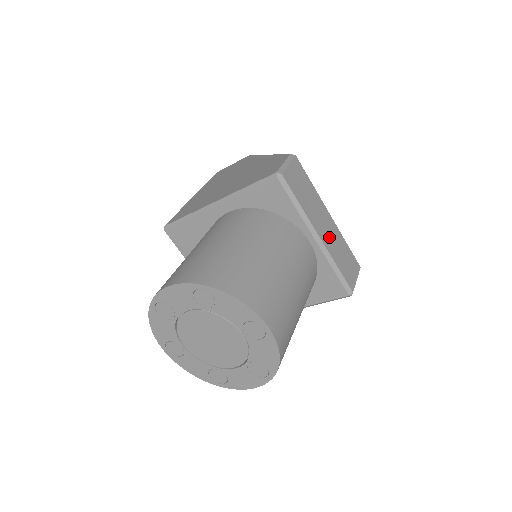
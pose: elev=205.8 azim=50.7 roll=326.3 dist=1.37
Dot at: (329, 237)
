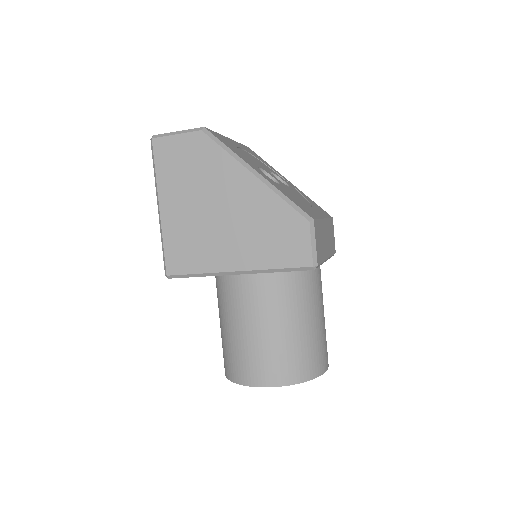
Dot at: (328, 242)
